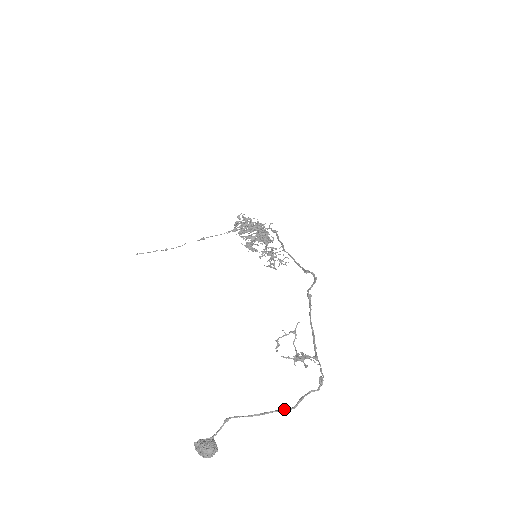
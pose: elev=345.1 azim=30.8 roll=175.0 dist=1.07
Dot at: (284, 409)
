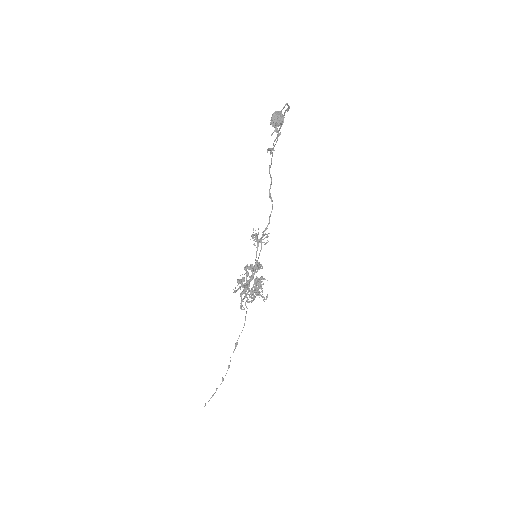
Dot at: occluded
